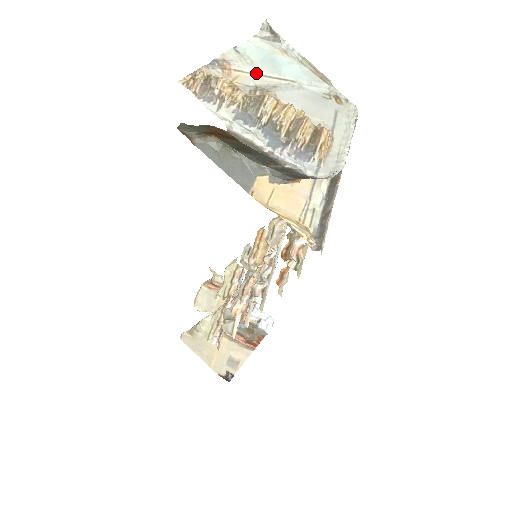
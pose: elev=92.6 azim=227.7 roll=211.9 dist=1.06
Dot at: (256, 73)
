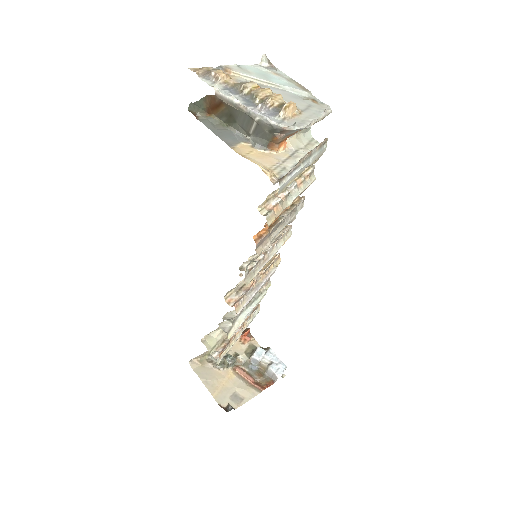
Dot at: (250, 77)
